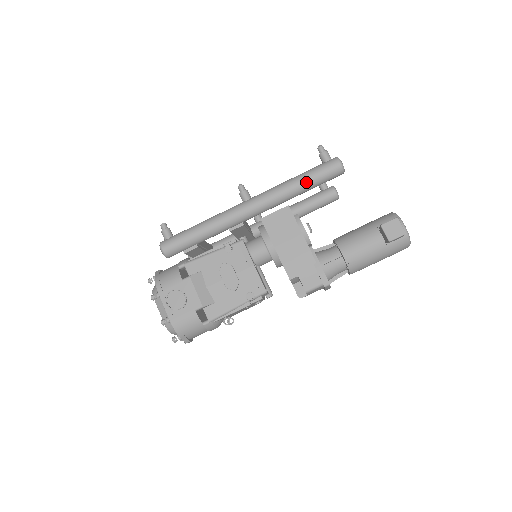
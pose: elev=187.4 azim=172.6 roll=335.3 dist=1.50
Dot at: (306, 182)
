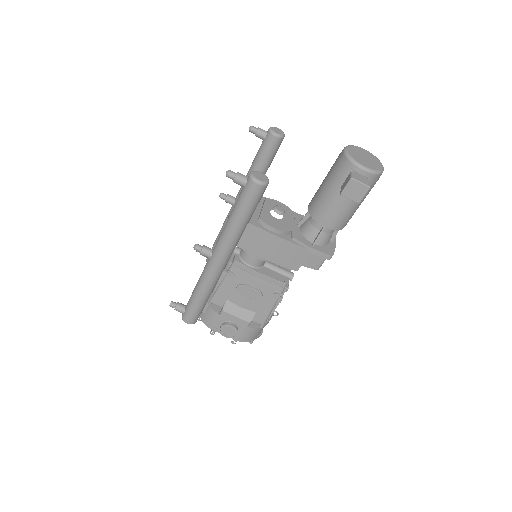
Dot at: (243, 218)
